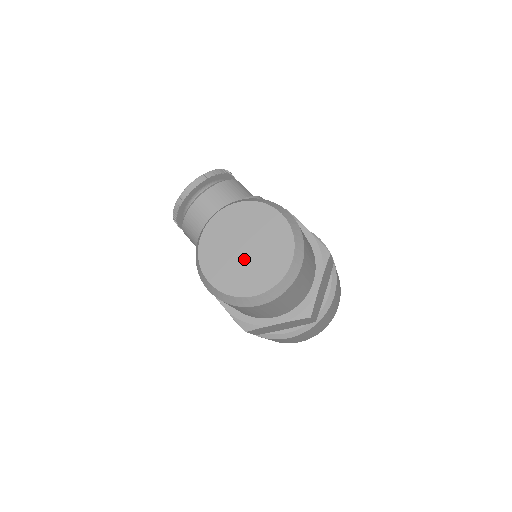
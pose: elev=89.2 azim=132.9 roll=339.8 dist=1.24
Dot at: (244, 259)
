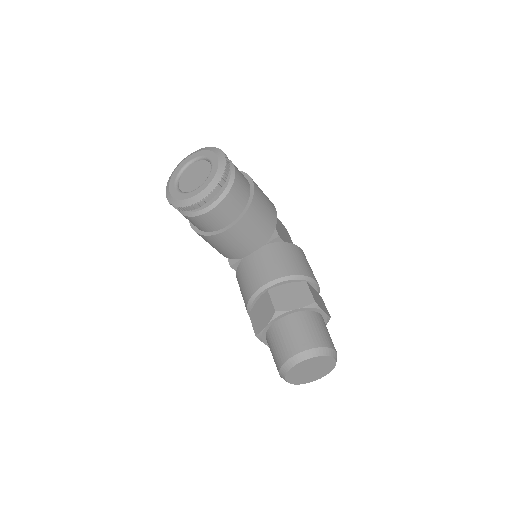
Dot at: (309, 374)
